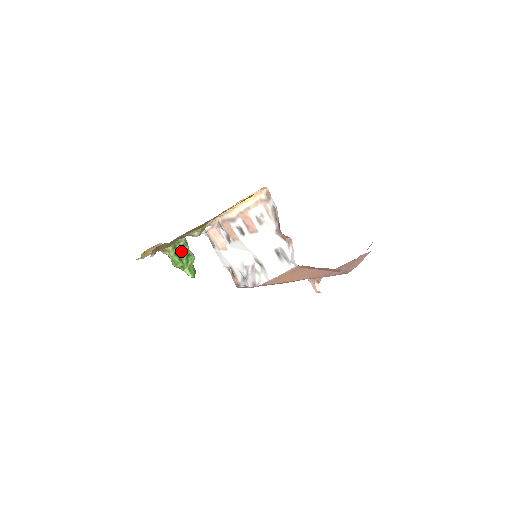
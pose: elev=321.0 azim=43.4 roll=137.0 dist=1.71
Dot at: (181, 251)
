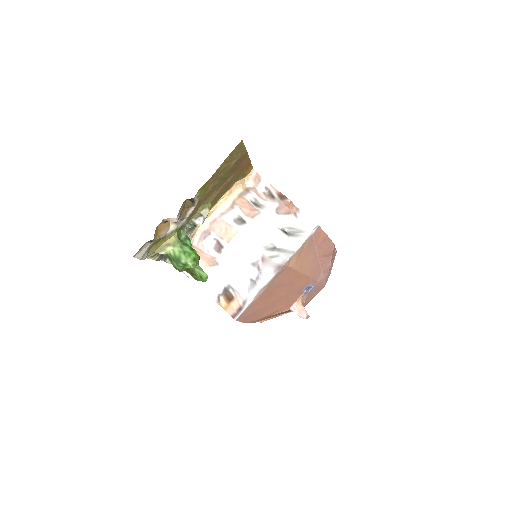
Dot at: (186, 244)
